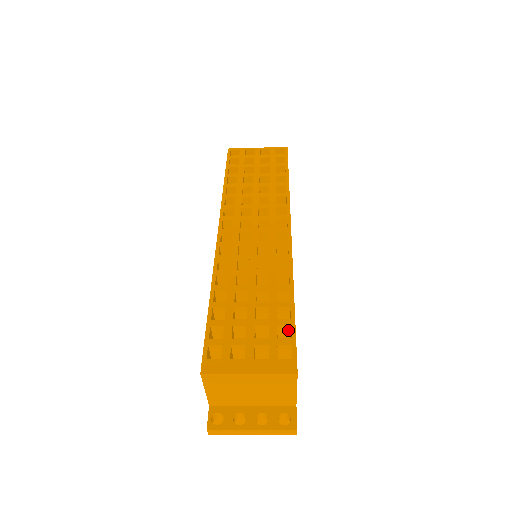
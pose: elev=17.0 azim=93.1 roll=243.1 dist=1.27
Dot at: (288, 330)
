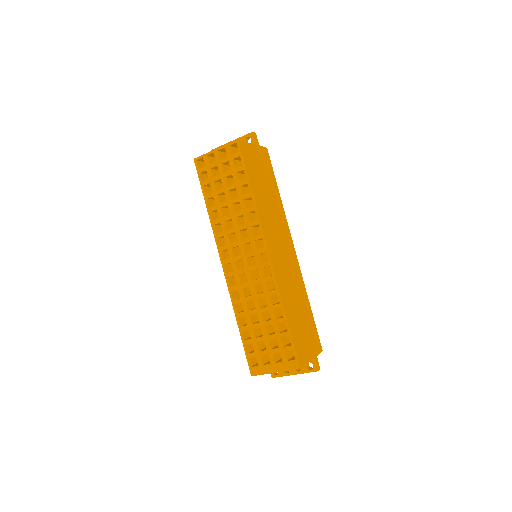
Dot at: occluded
